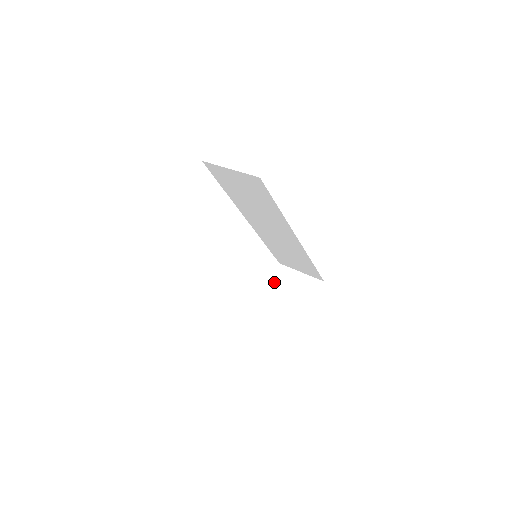
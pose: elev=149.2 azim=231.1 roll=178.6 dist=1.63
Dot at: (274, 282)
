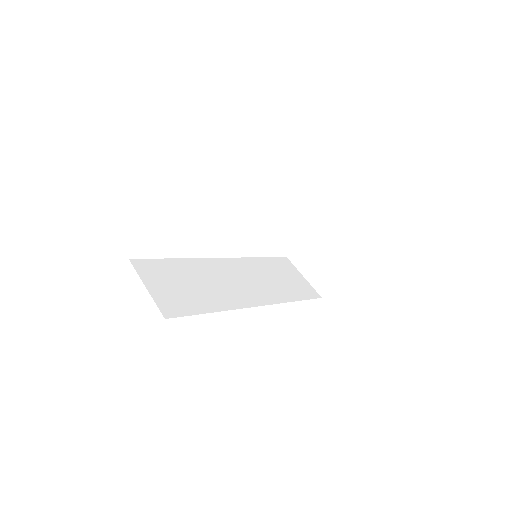
Dot at: (309, 235)
